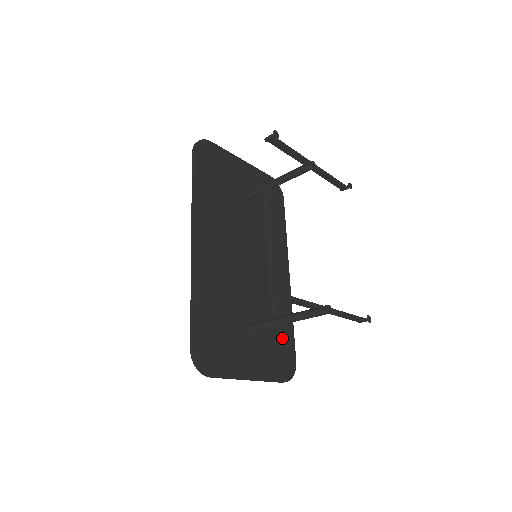
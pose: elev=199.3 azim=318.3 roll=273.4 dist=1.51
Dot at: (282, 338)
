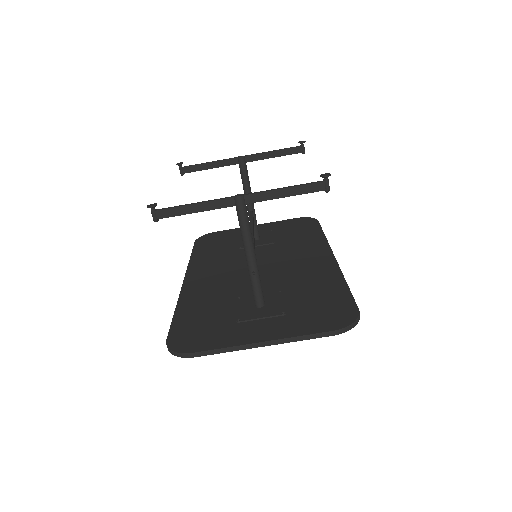
Dot at: (324, 299)
